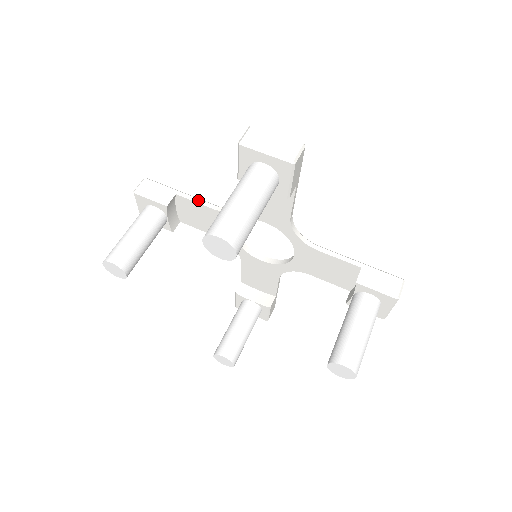
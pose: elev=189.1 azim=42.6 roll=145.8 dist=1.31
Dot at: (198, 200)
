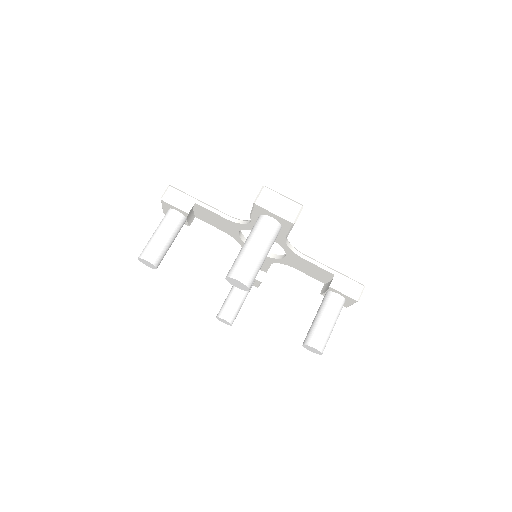
Dot at: (213, 209)
